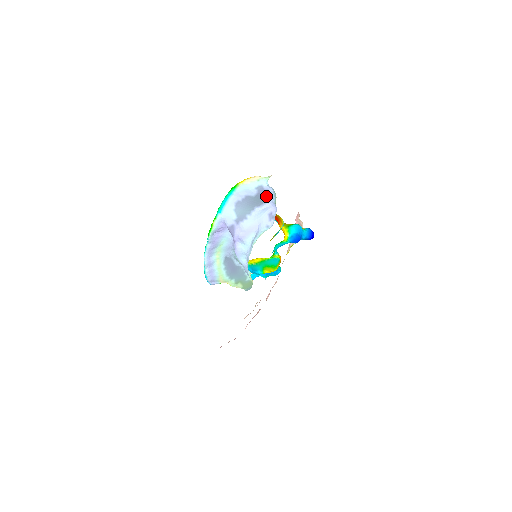
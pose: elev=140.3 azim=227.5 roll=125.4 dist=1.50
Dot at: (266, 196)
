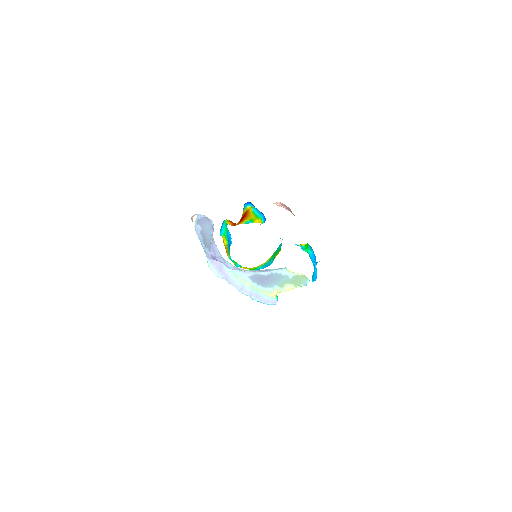
Dot at: (206, 221)
